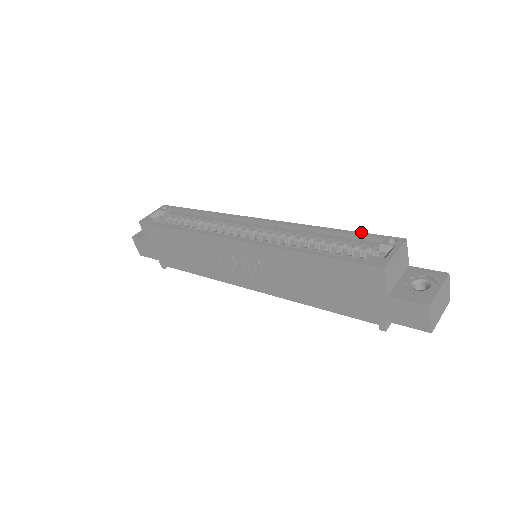
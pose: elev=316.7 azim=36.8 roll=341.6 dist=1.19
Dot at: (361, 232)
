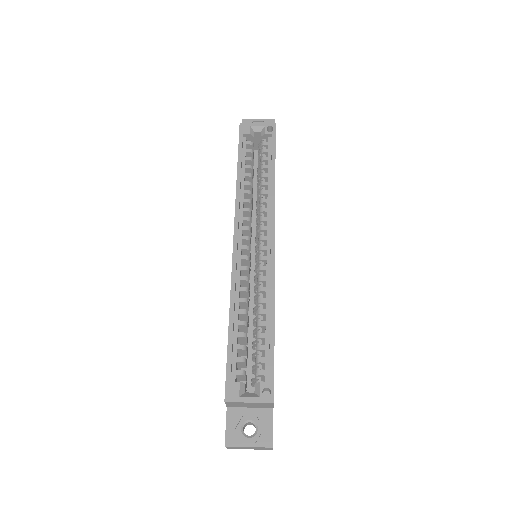
Dot at: occluded
